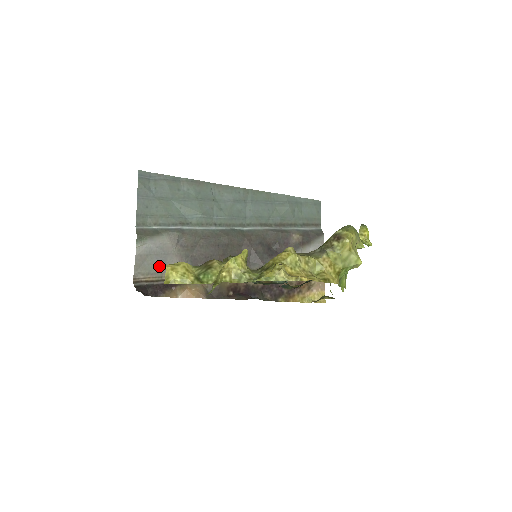
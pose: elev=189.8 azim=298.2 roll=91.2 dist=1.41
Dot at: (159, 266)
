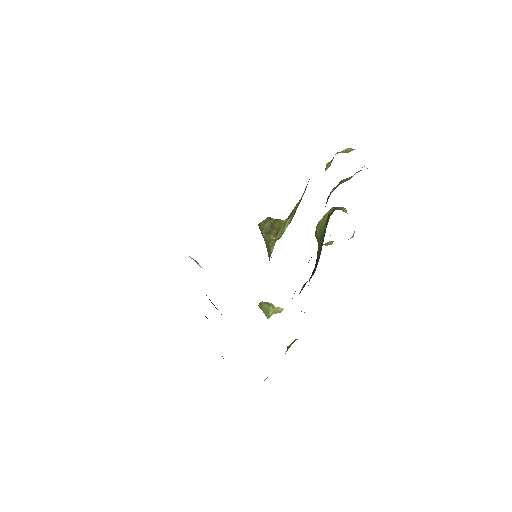
Dot at: occluded
